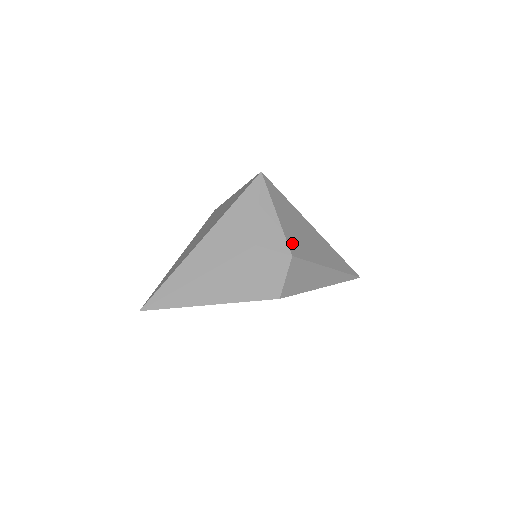
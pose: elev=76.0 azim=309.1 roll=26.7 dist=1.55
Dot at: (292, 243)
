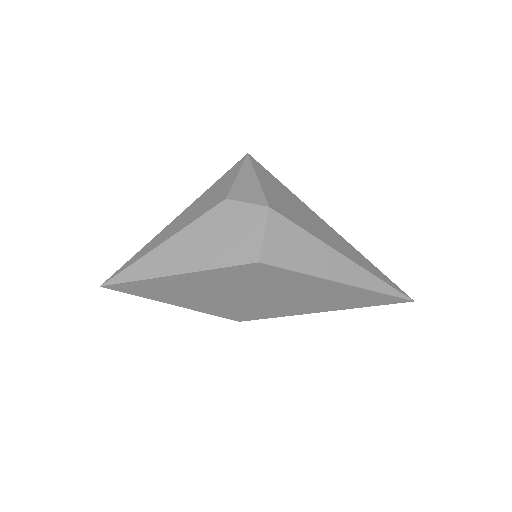
Dot at: (275, 203)
